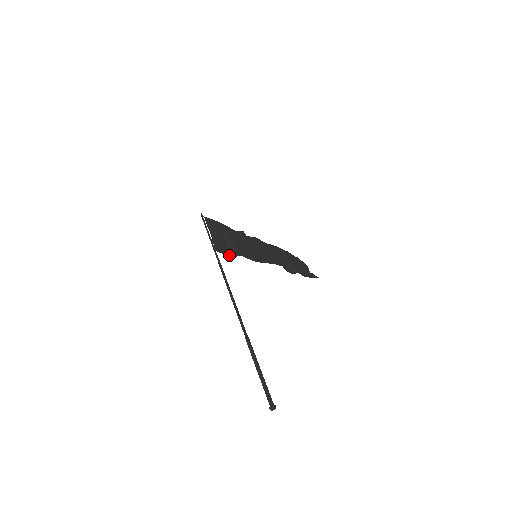
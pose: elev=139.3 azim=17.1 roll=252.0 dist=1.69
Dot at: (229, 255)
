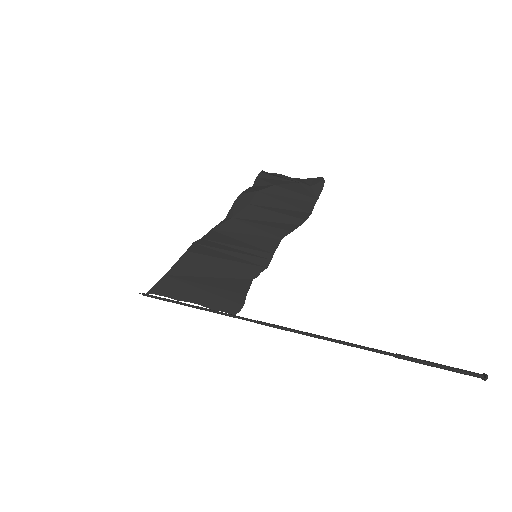
Dot at: (243, 295)
